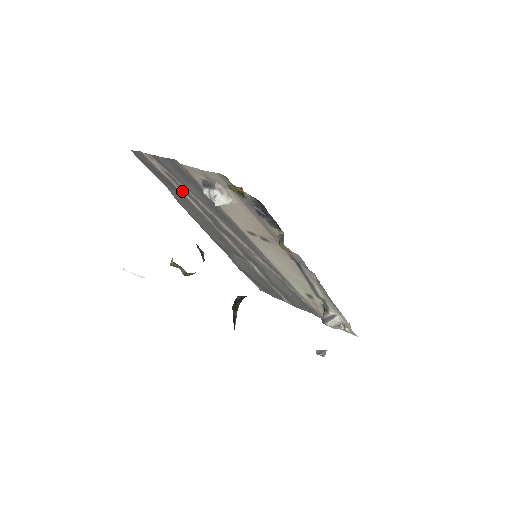
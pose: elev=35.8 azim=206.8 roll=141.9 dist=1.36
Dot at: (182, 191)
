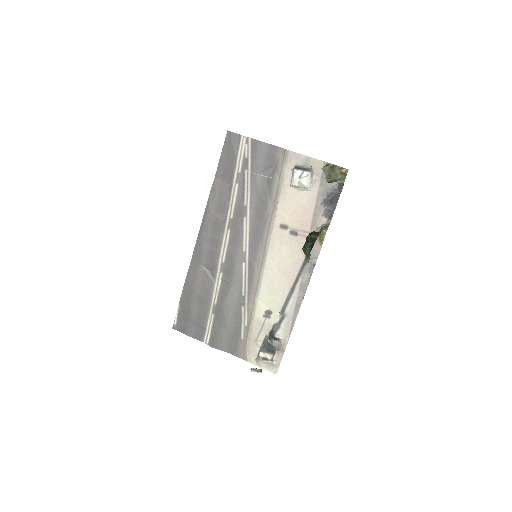
Dot at: (238, 179)
